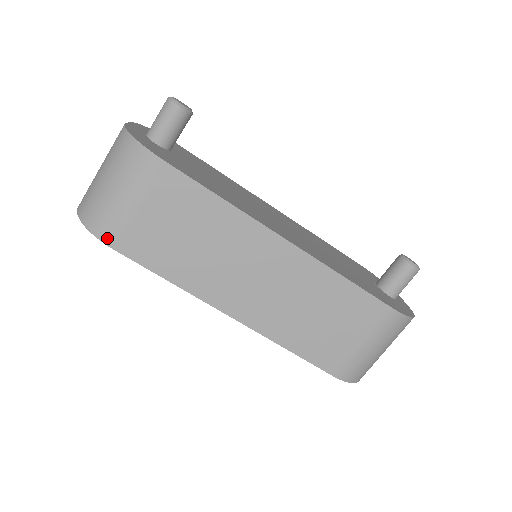
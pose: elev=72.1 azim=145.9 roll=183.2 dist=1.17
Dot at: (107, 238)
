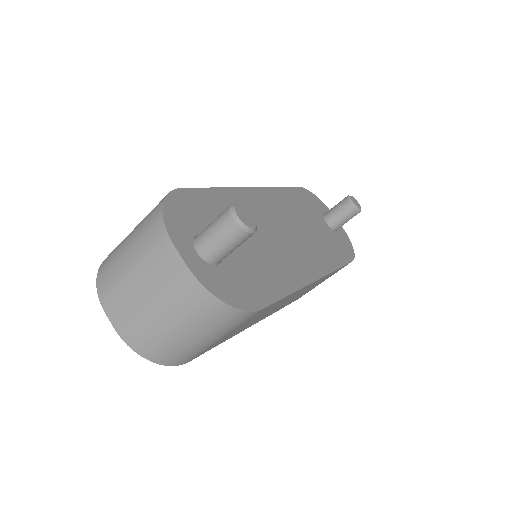
Dot at: (184, 362)
